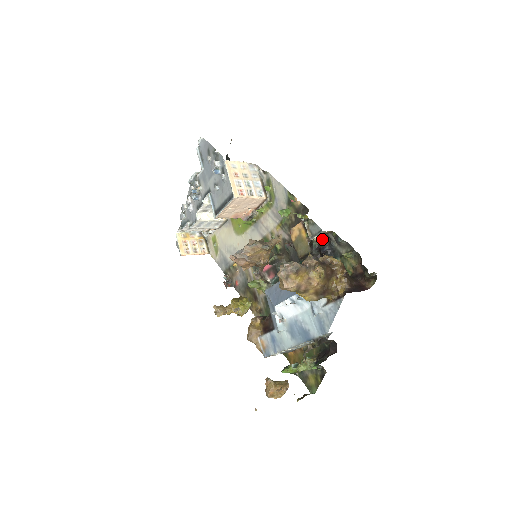
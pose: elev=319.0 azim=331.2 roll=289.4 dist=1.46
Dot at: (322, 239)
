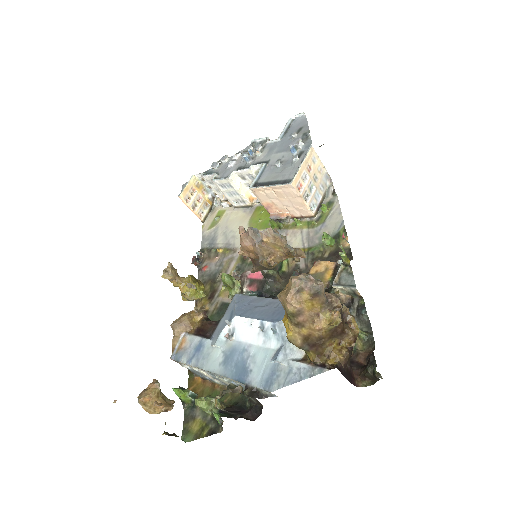
Dot at: (342, 296)
